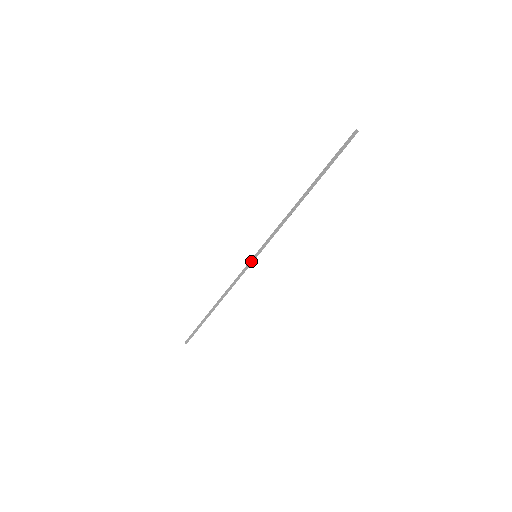
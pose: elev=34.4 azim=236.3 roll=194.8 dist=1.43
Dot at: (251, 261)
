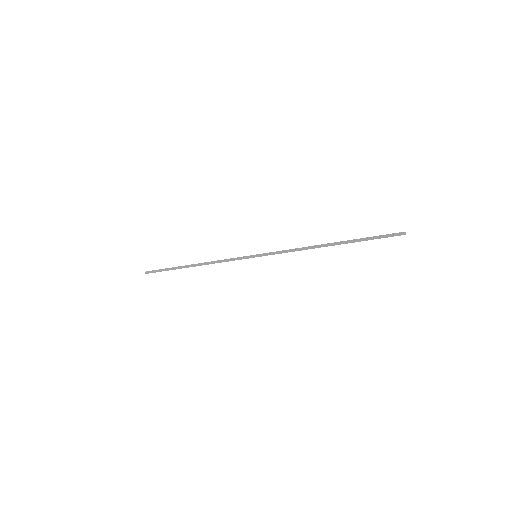
Dot at: (249, 257)
